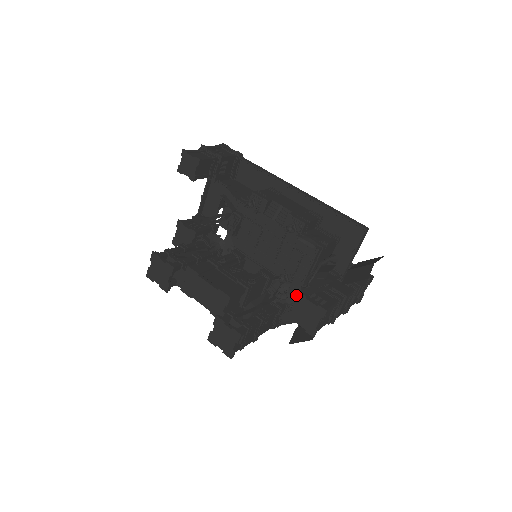
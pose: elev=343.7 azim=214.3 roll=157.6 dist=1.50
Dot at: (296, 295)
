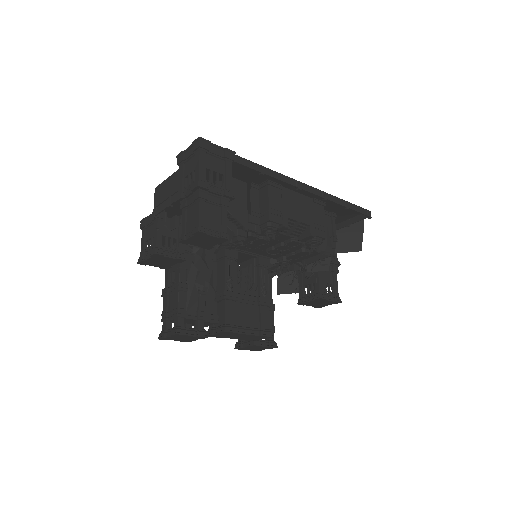
Dot at: (316, 299)
